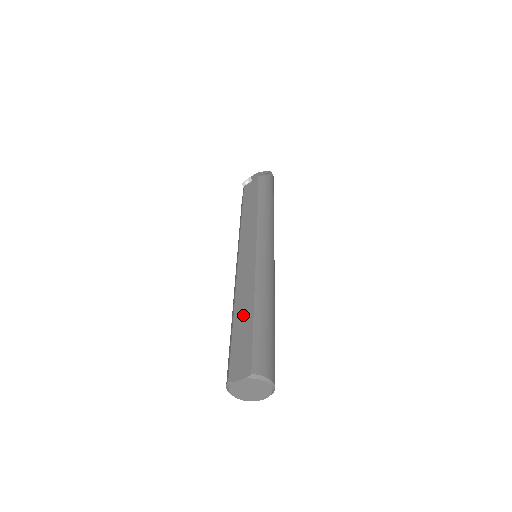
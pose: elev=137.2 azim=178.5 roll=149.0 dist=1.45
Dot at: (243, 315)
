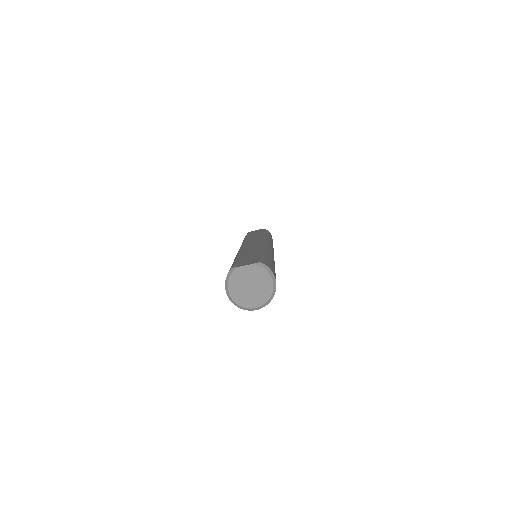
Dot at: (249, 252)
